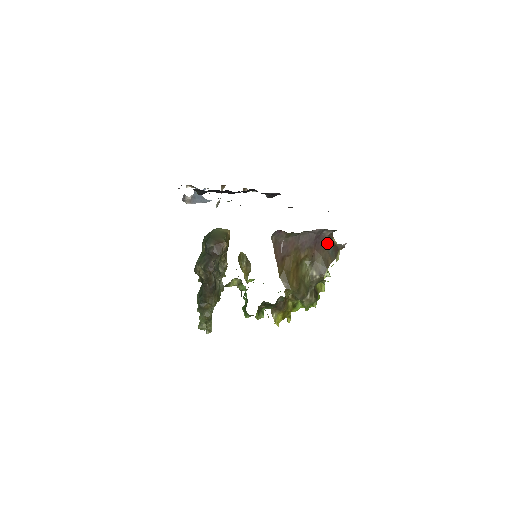
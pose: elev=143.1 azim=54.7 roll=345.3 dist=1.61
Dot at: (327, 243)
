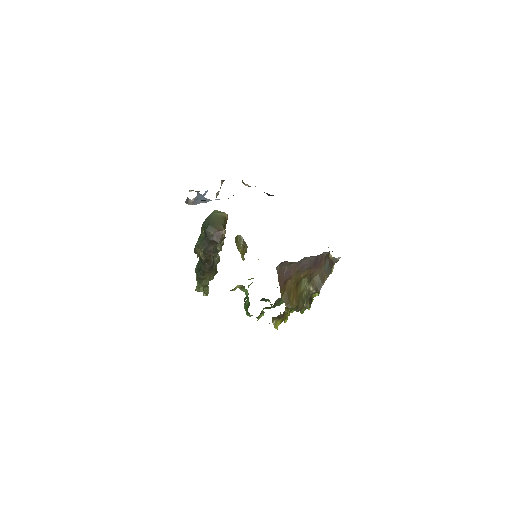
Dot at: (324, 261)
